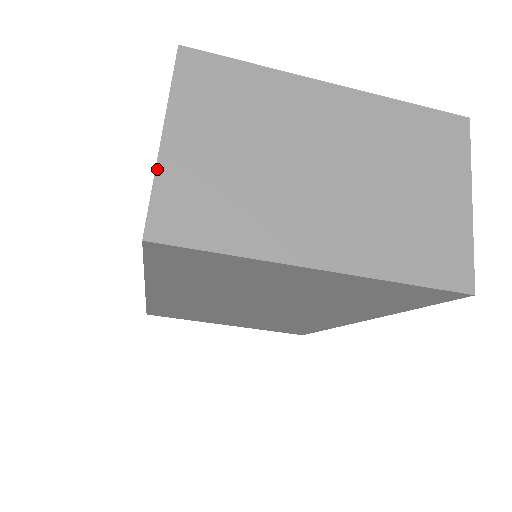
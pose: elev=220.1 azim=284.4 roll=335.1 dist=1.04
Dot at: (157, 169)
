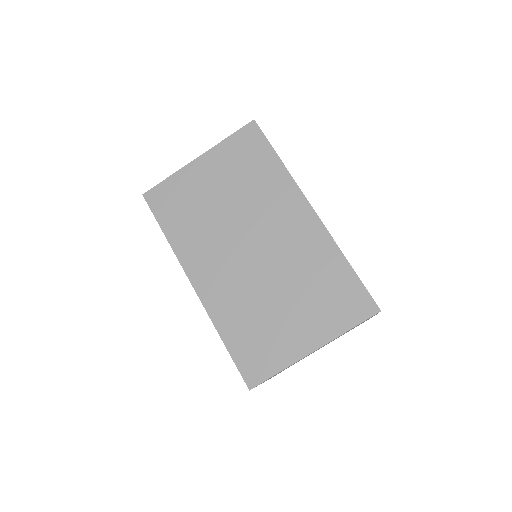
Dot at: occluded
